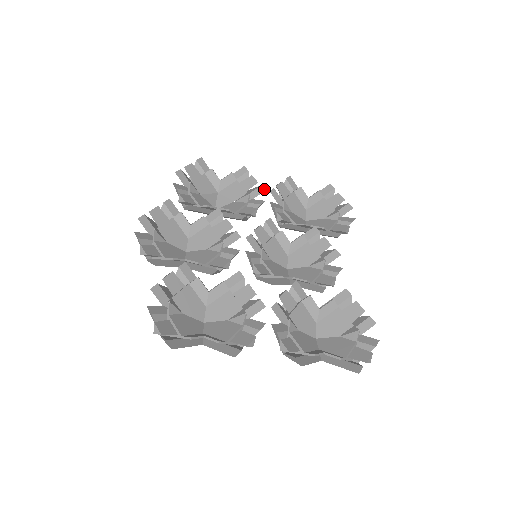
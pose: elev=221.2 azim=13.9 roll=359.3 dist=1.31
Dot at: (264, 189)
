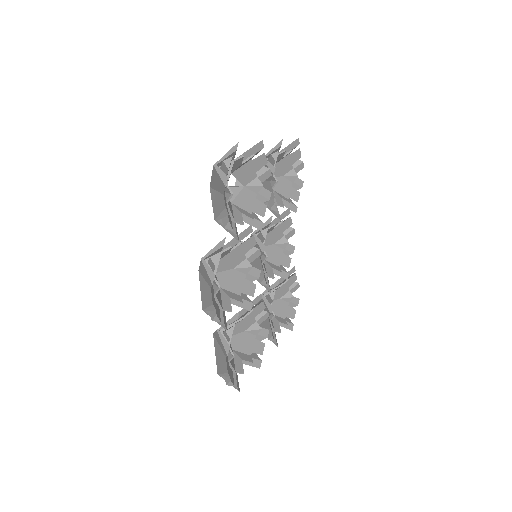
Dot at: (271, 174)
